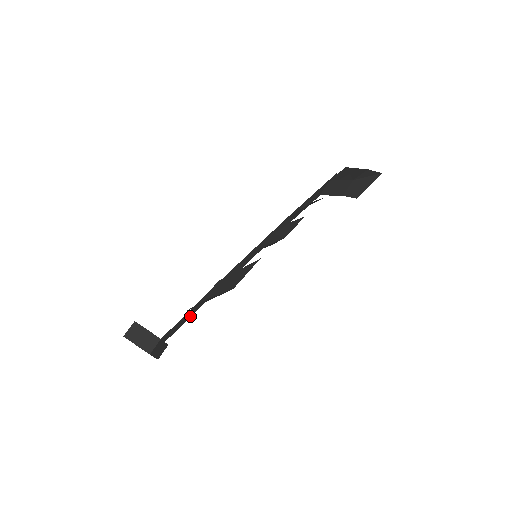
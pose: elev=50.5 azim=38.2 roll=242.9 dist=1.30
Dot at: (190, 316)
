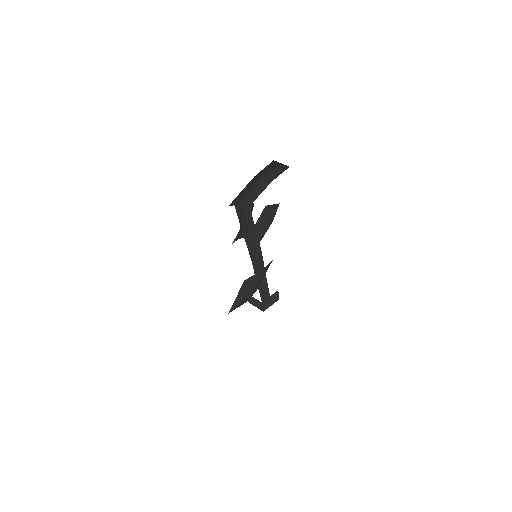
Dot at: (267, 284)
